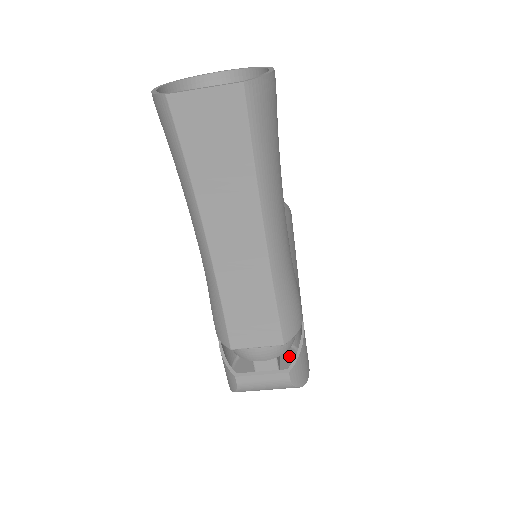
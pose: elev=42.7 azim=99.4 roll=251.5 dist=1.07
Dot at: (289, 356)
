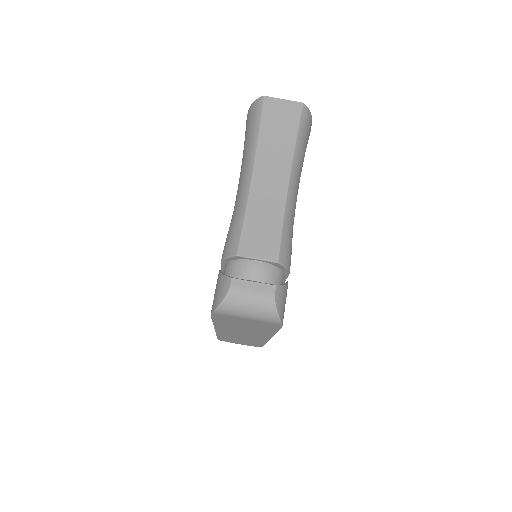
Dot at: occluded
